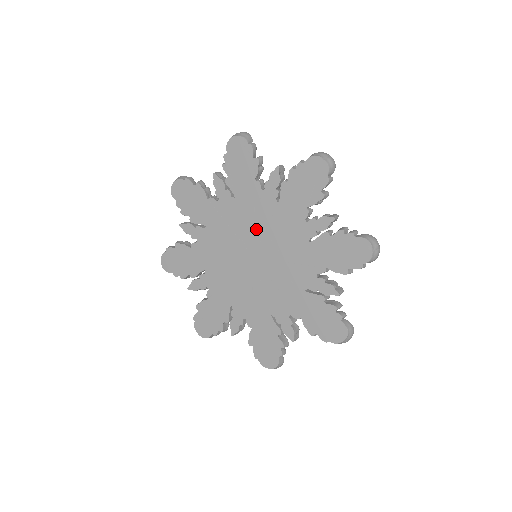
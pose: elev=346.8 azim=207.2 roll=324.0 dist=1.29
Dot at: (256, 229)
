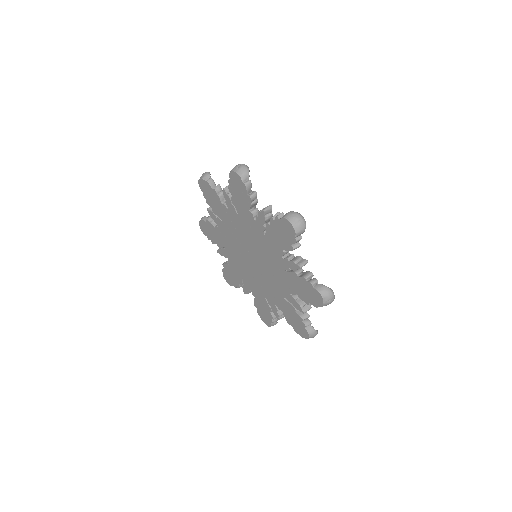
Dot at: (253, 242)
